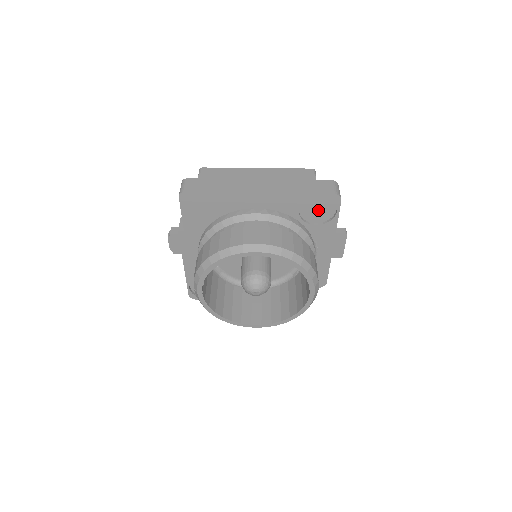
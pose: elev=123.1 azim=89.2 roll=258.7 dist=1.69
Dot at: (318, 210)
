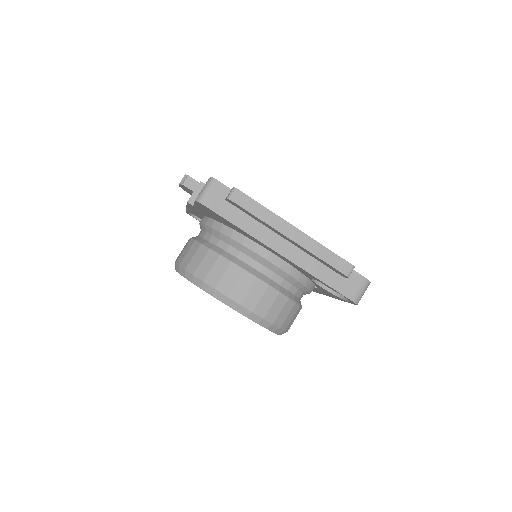
Dot at: occluded
